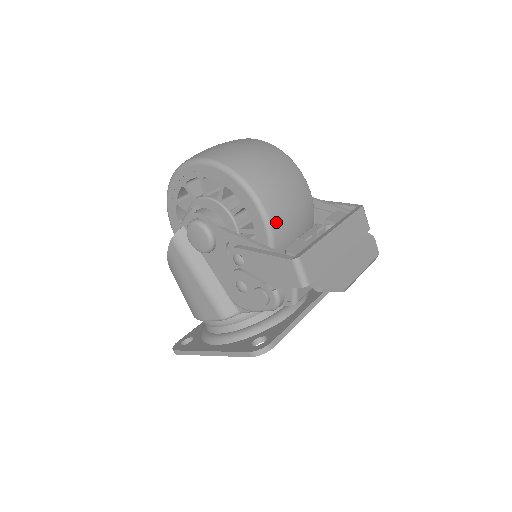
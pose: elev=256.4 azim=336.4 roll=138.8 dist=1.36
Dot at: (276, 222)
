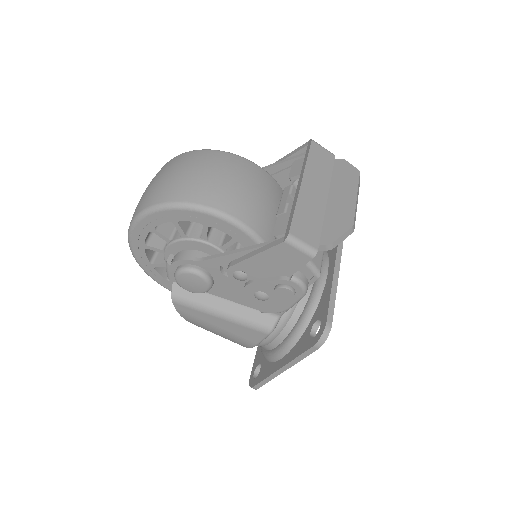
Dot at: (246, 217)
